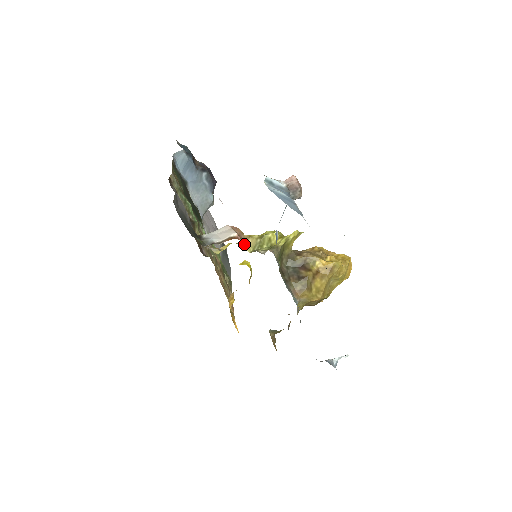
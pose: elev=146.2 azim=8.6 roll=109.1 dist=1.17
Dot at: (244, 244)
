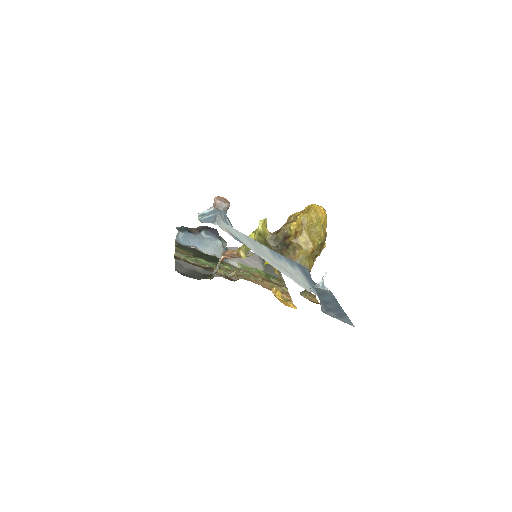
Dot at: occluded
